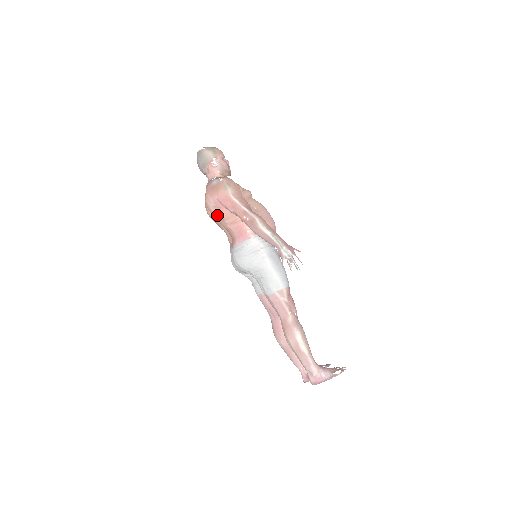
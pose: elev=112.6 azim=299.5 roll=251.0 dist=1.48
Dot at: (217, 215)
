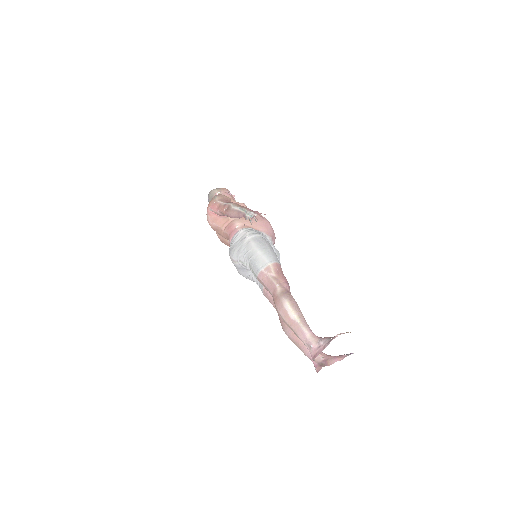
Dot at: (215, 226)
